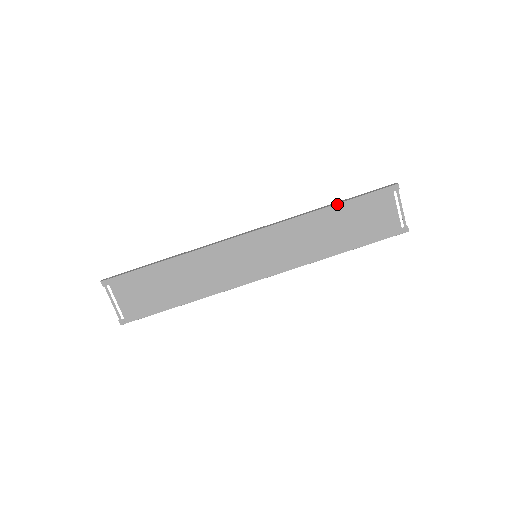
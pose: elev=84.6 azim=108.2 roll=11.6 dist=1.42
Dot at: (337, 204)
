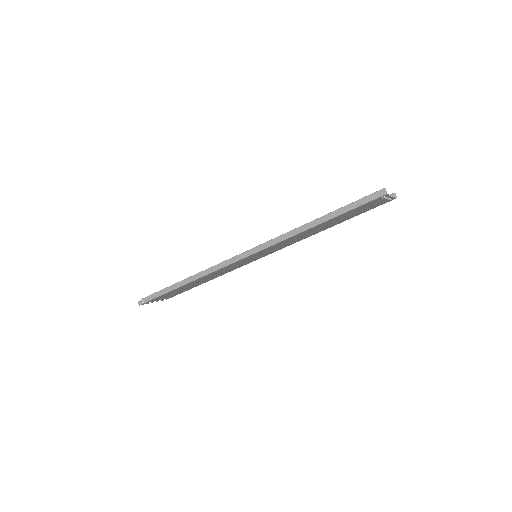
Dot at: (324, 222)
